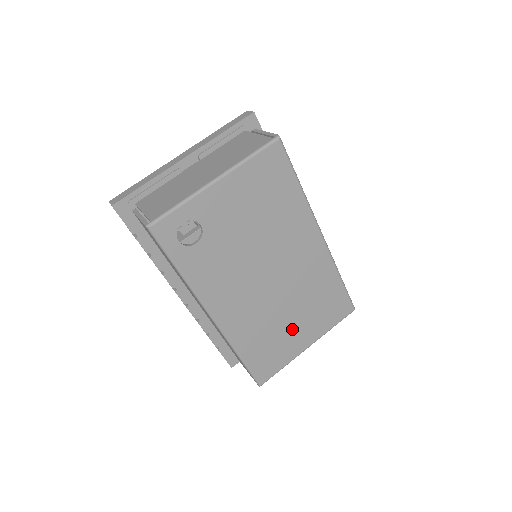
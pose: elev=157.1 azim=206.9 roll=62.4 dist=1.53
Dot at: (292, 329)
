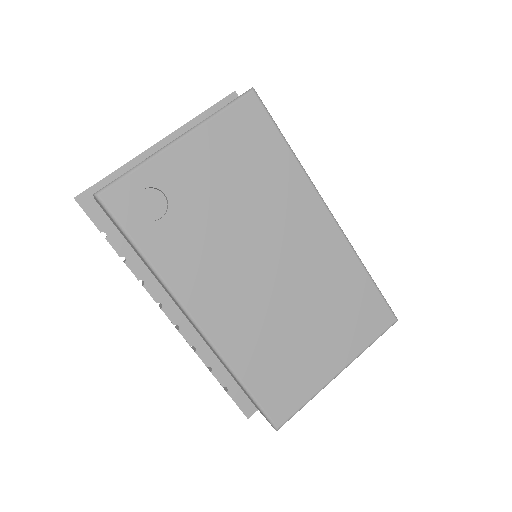
Dot at: (311, 344)
